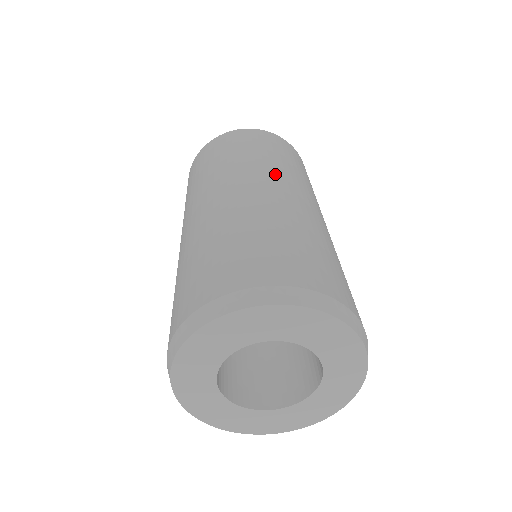
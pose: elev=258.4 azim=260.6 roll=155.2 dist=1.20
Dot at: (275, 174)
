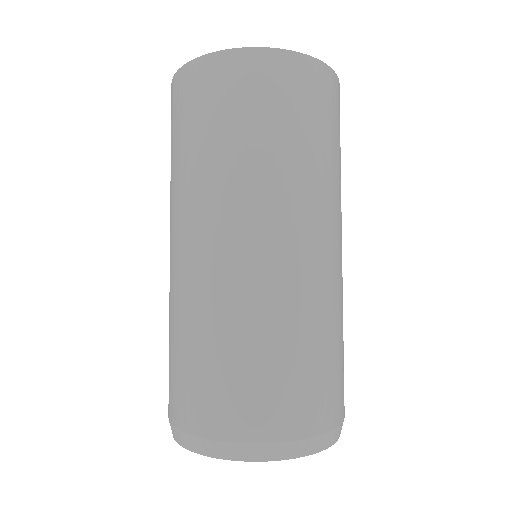
Dot at: (298, 205)
